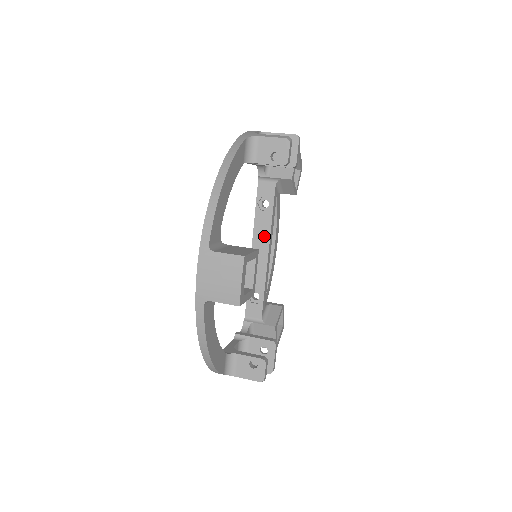
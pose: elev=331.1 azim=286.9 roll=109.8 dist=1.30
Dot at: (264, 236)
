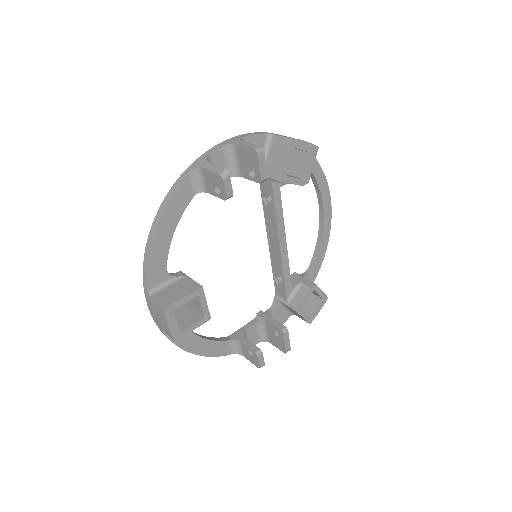
Dot at: (273, 230)
